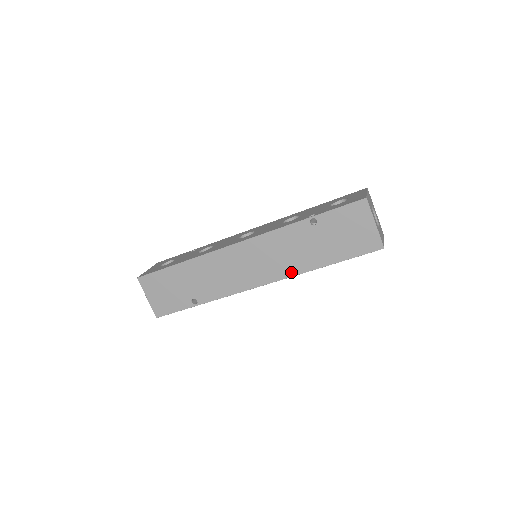
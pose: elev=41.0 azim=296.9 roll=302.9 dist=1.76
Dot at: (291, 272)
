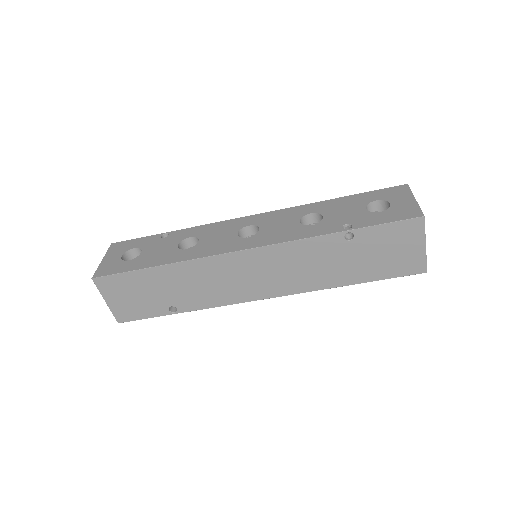
Dot at: (306, 288)
